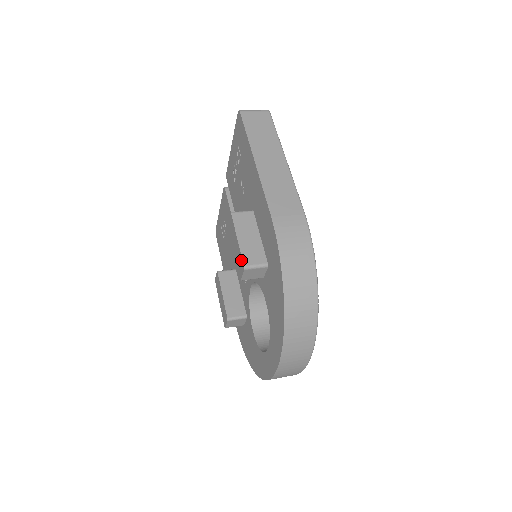
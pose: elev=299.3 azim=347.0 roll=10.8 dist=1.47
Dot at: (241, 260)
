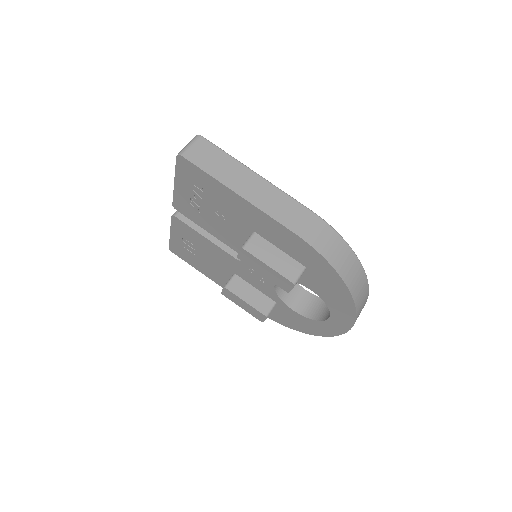
Dot at: (285, 280)
